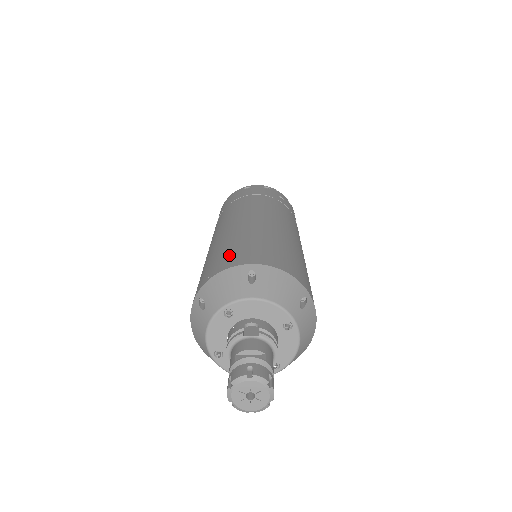
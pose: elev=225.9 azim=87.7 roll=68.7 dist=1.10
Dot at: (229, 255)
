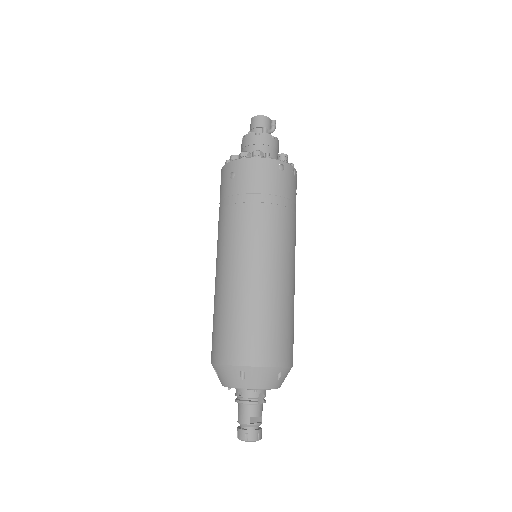
Dot at: (271, 344)
